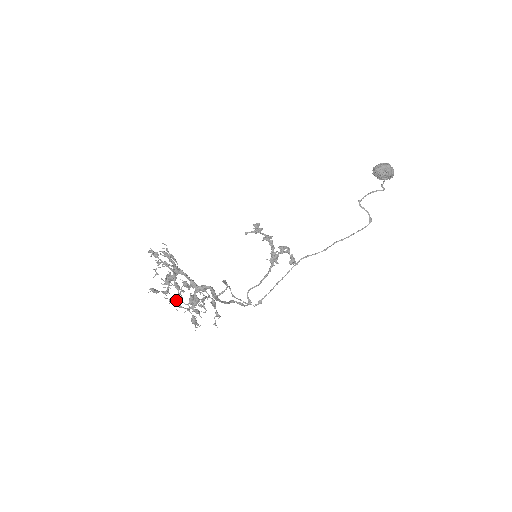
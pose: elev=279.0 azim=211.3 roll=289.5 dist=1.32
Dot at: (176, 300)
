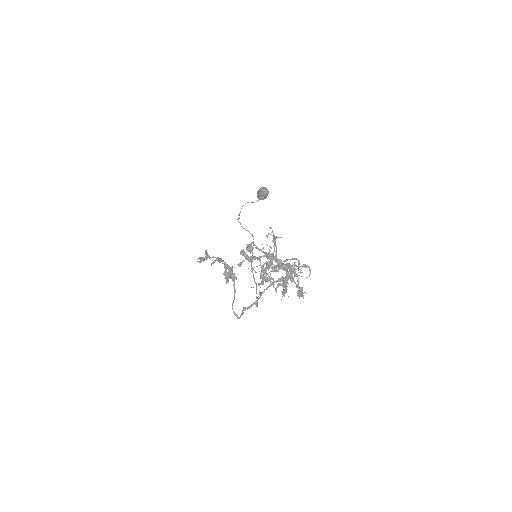
Dot at: (278, 283)
